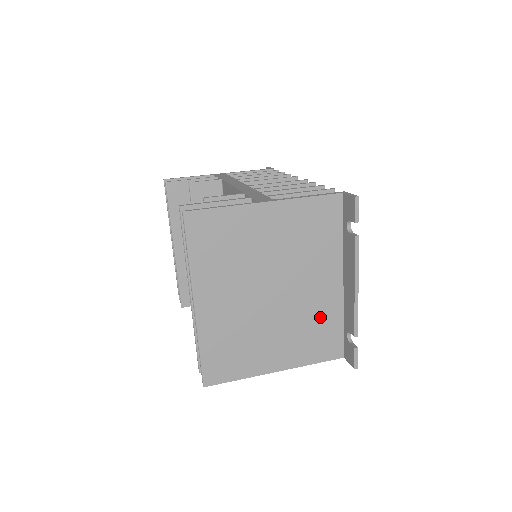
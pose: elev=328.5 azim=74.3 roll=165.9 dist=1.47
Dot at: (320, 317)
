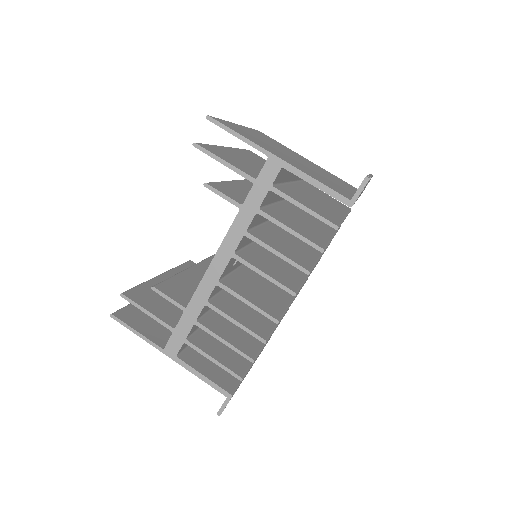
Dot at: occluded
